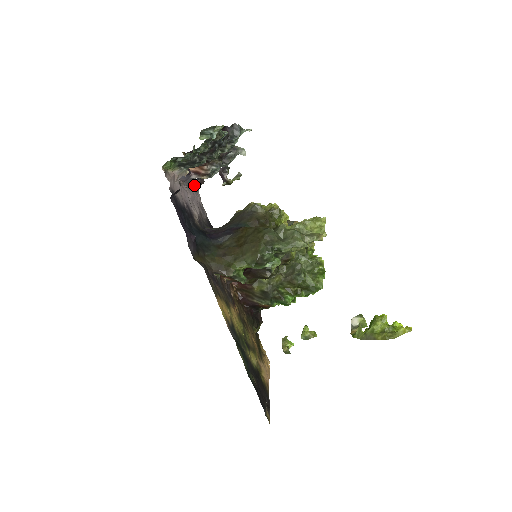
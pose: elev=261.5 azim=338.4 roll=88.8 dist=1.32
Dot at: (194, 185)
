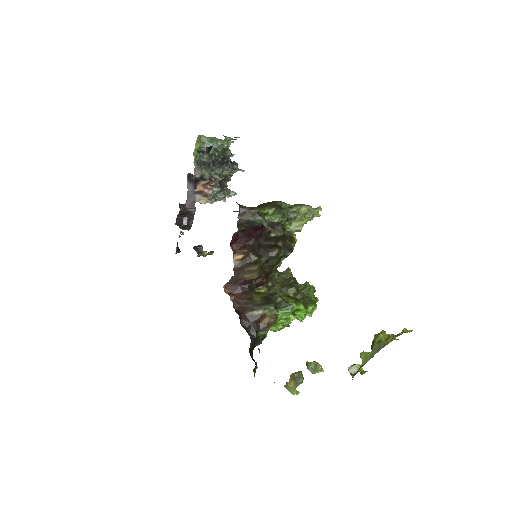
Dot at: (179, 235)
